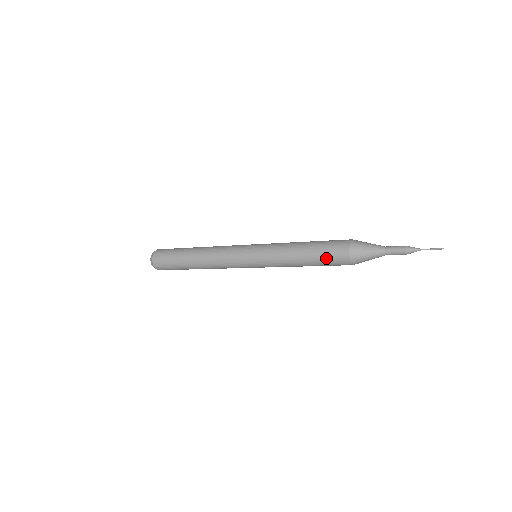
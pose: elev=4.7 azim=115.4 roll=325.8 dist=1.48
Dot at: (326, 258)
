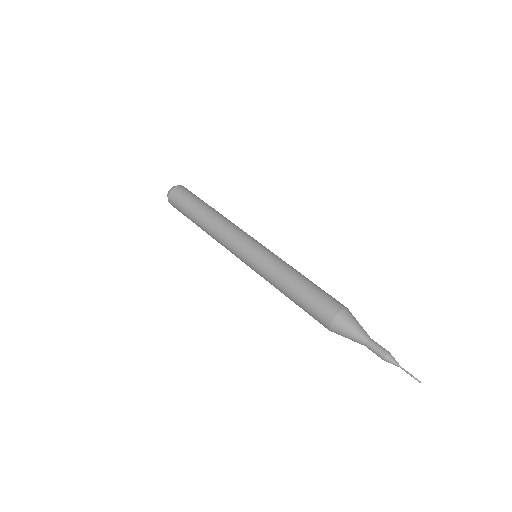
Dot at: occluded
